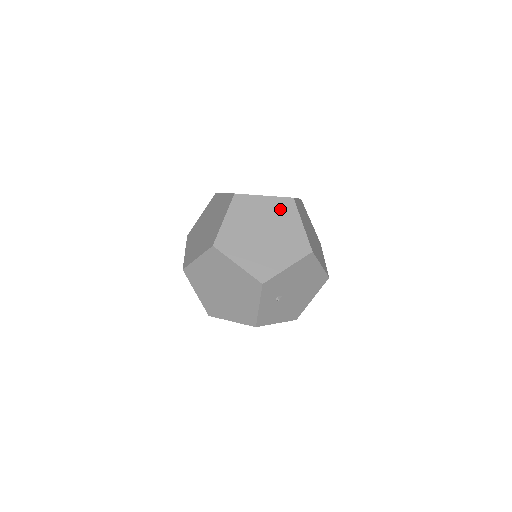
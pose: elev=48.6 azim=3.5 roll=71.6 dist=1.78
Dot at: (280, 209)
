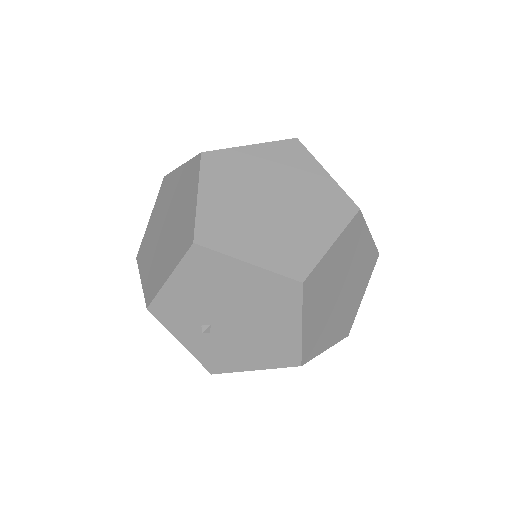
Dot at: (186, 180)
